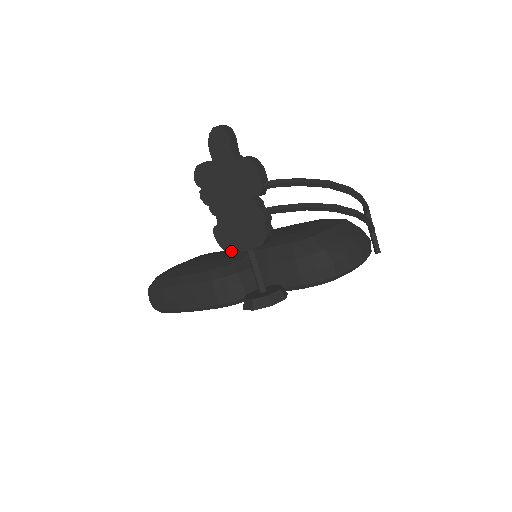
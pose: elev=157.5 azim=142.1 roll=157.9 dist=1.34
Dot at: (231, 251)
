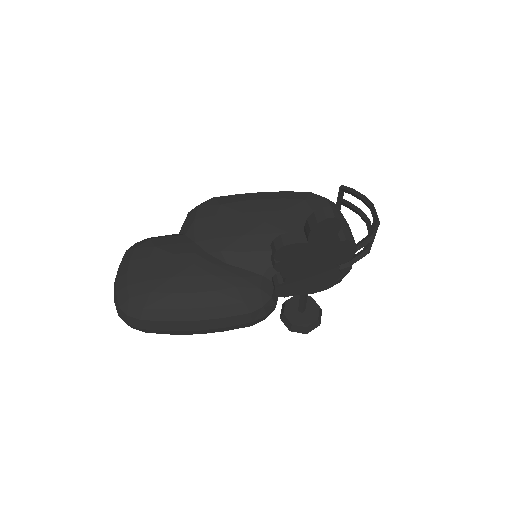
Dot at: (235, 261)
